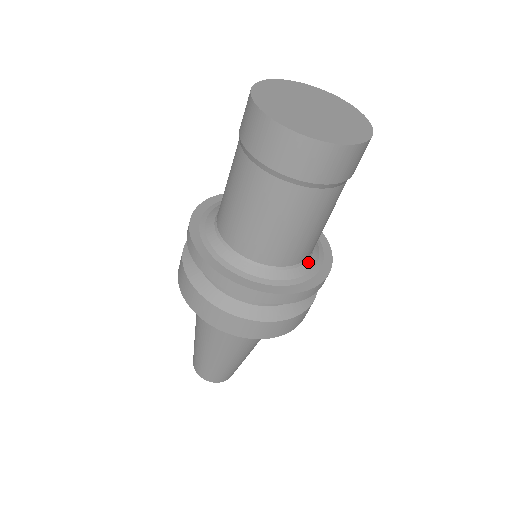
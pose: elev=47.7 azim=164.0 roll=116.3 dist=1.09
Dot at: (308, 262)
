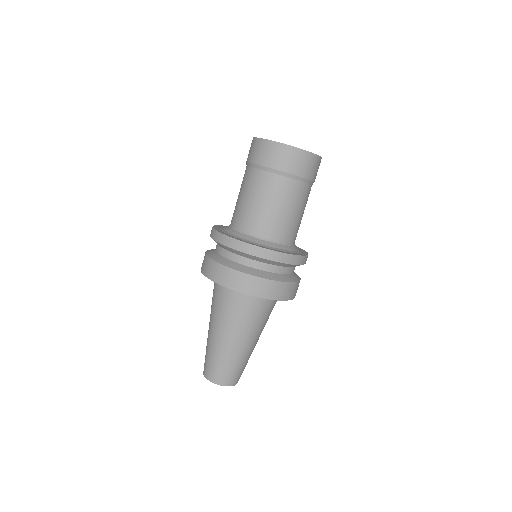
Dot at: (295, 245)
